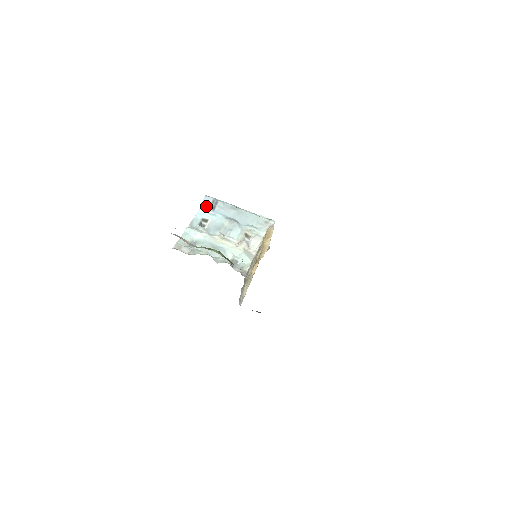
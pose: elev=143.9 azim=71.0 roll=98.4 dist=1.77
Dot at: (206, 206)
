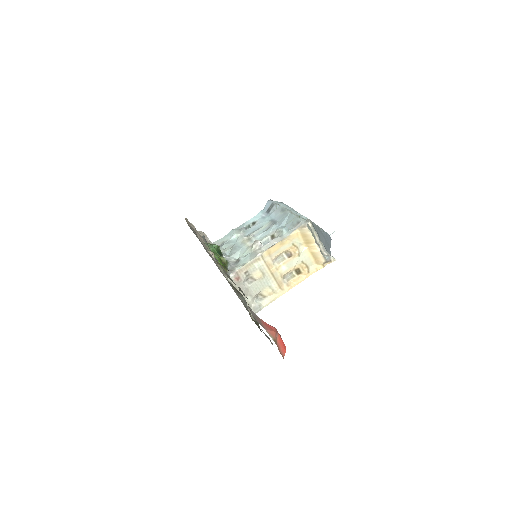
Dot at: (265, 210)
